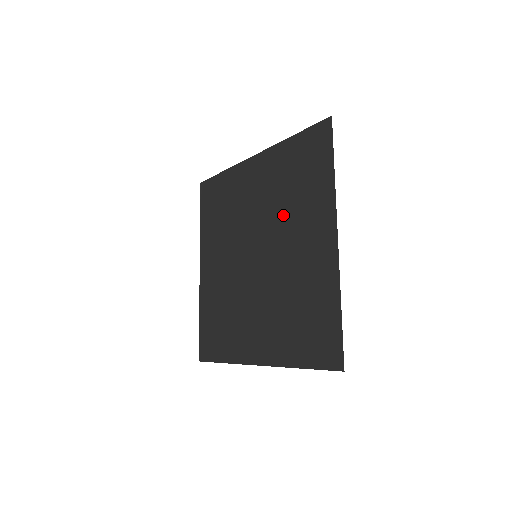
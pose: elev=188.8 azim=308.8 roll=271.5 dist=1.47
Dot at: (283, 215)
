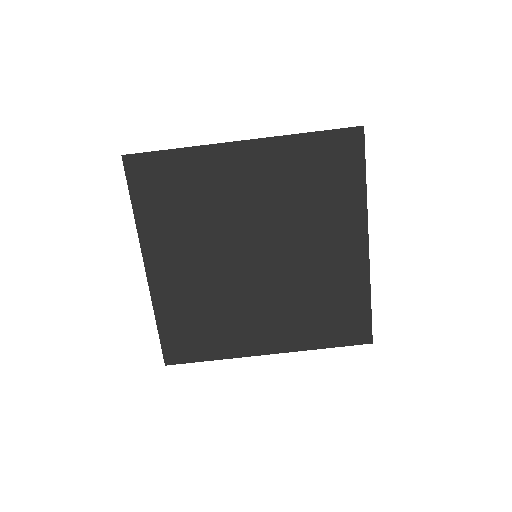
Dot at: (297, 217)
